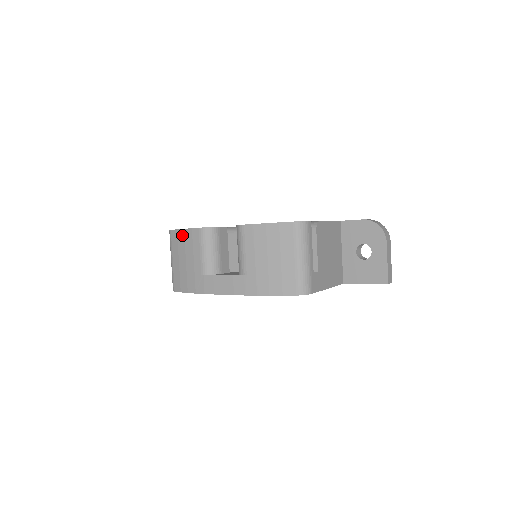
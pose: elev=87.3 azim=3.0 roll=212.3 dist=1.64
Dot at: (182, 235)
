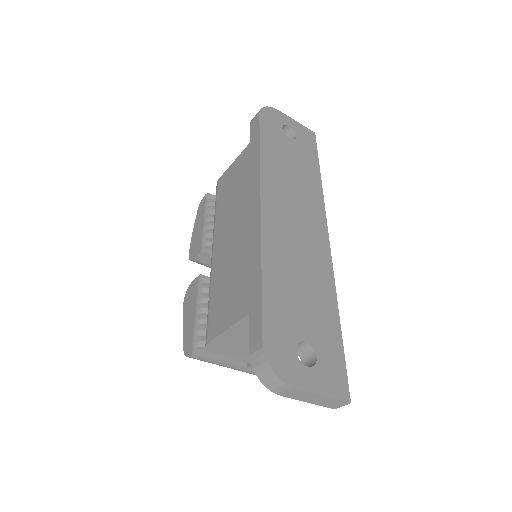
Dot at: occluded
